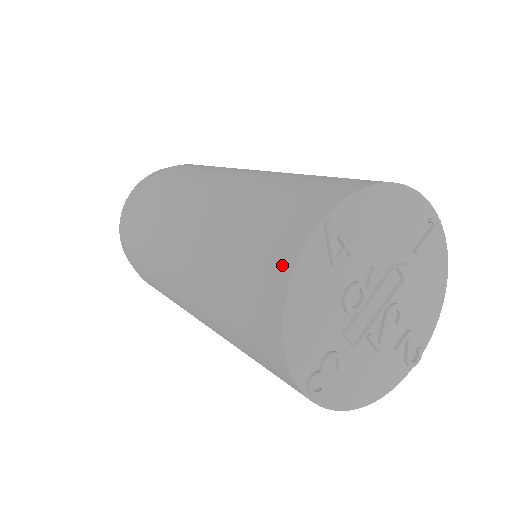
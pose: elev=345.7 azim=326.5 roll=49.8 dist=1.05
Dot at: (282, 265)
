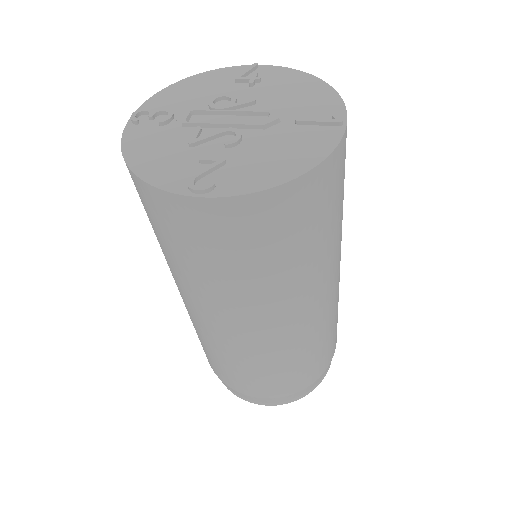
Dot at: occluded
